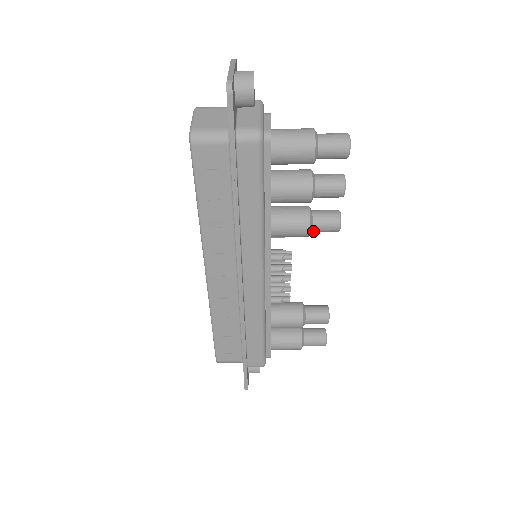
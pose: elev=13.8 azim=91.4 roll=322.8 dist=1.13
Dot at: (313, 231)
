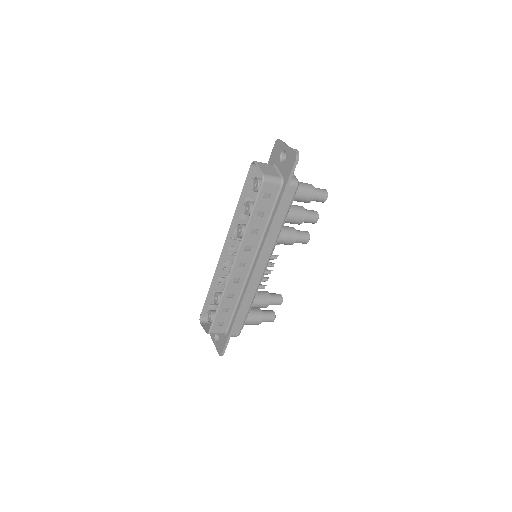
Dot at: (295, 242)
